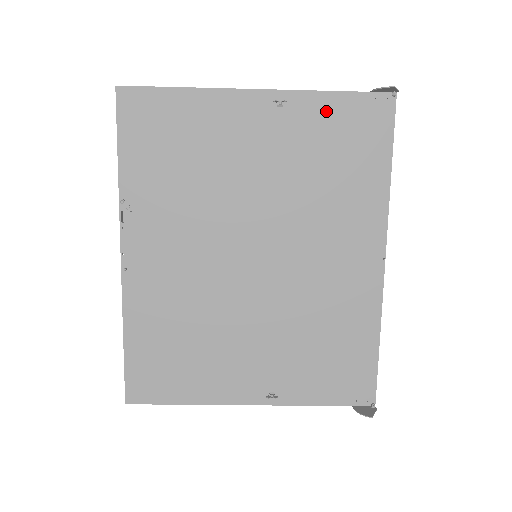
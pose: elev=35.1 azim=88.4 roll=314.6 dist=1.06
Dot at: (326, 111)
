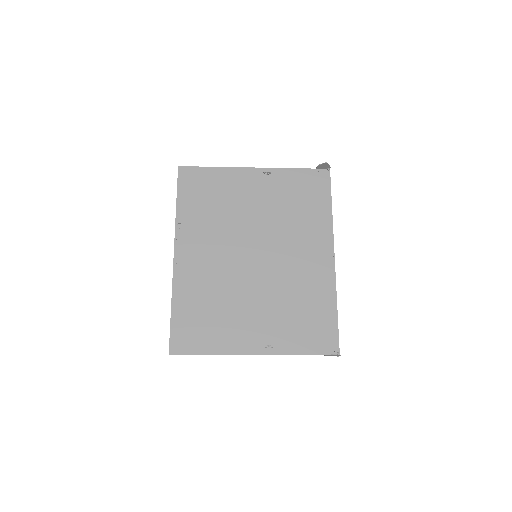
Dot at: (293, 178)
